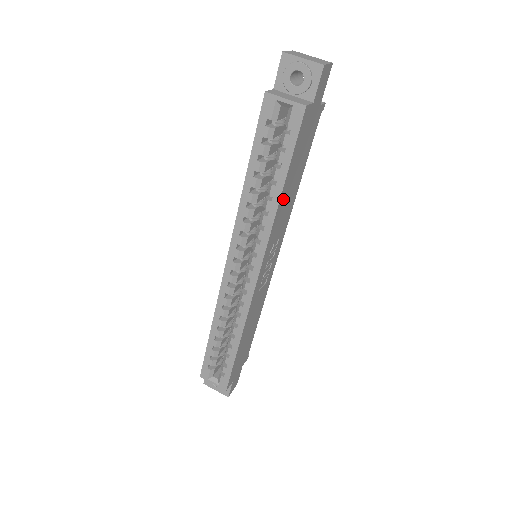
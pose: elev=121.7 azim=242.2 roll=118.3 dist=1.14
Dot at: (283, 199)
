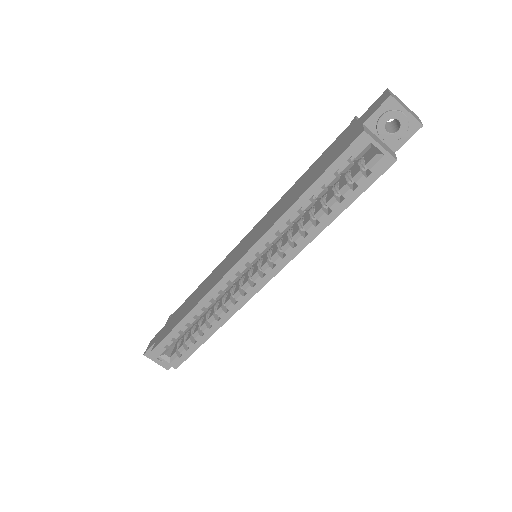
Dot at: occluded
